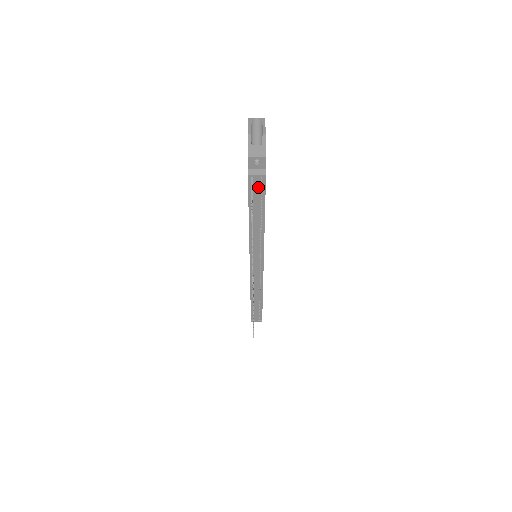
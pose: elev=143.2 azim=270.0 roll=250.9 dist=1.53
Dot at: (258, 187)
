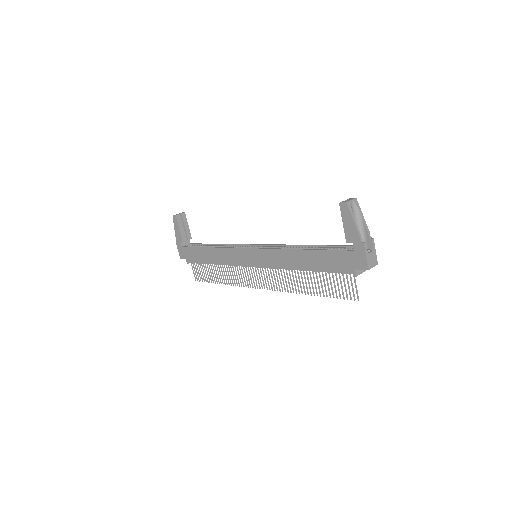
Dot at: occluded
